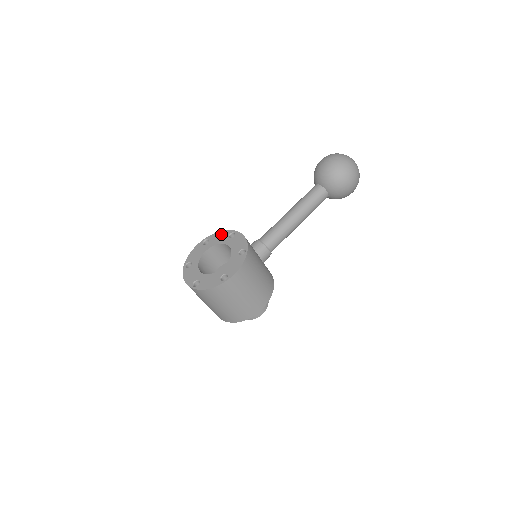
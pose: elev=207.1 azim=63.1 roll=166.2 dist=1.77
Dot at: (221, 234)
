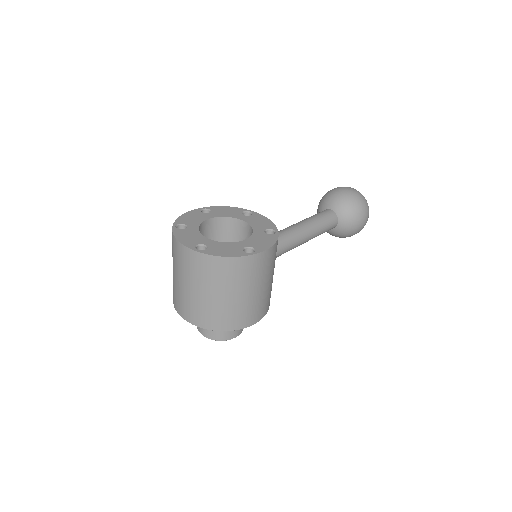
Dot at: (229, 209)
